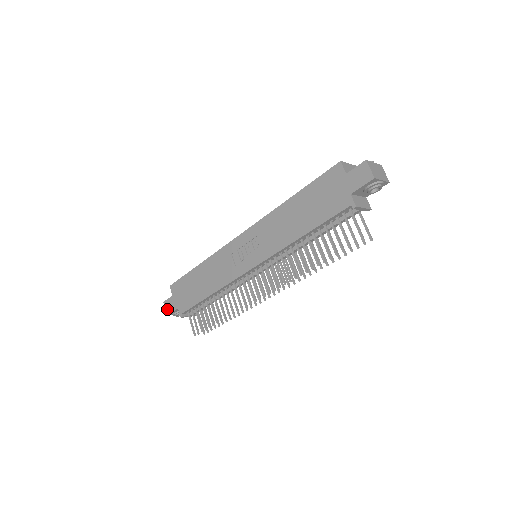
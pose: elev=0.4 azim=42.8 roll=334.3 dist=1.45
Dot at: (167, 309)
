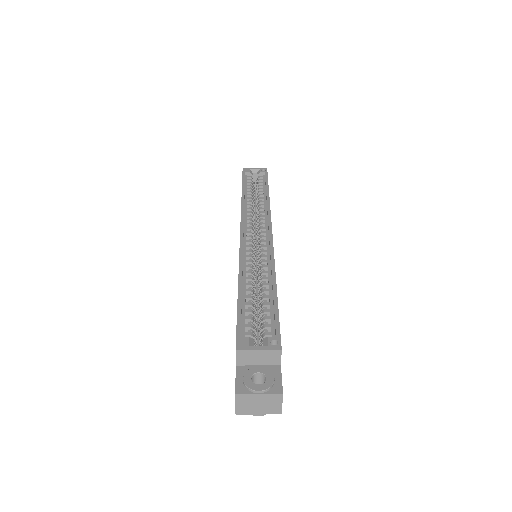
Dot at: occluded
